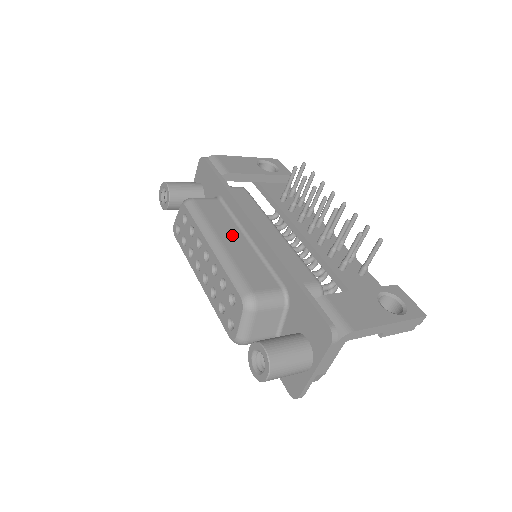
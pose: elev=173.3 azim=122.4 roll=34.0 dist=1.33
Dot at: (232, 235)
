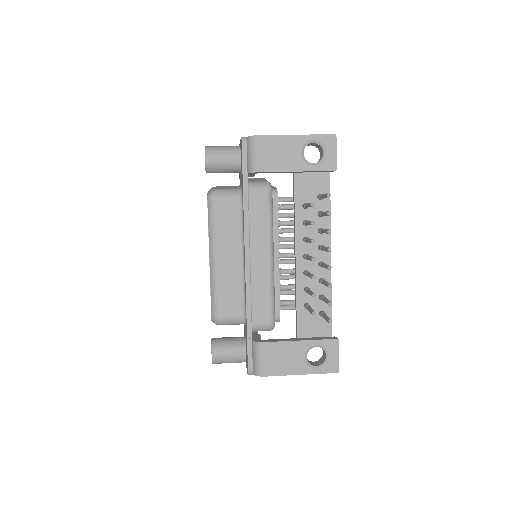
Dot at: (231, 252)
